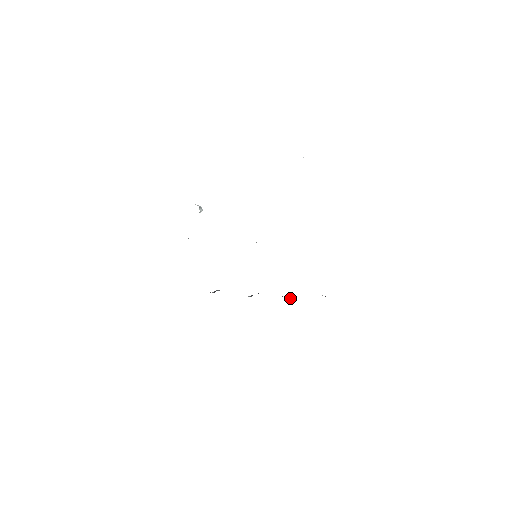
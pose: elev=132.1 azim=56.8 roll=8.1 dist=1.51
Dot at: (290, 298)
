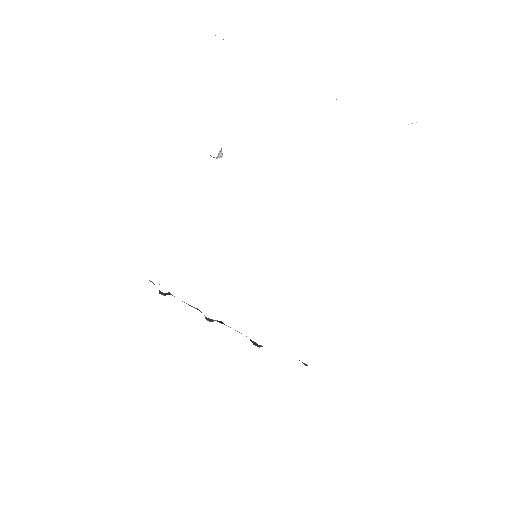
Dot at: (259, 346)
